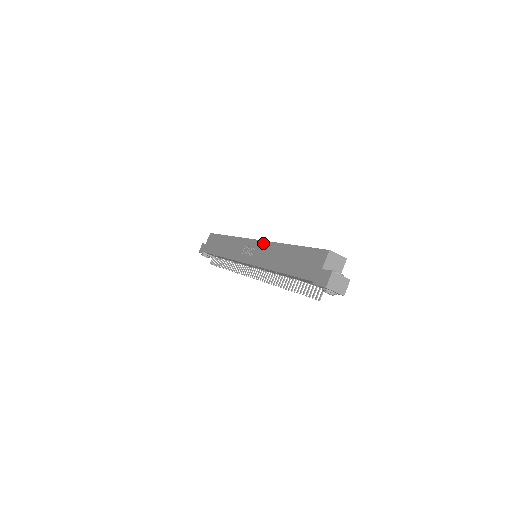
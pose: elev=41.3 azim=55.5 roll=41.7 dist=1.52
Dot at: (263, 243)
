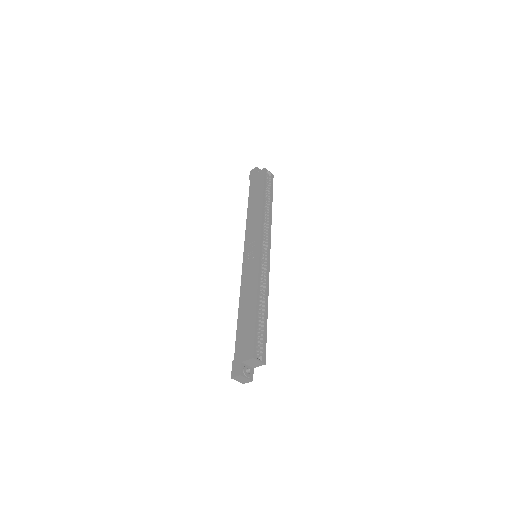
Dot at: (257, 265)
